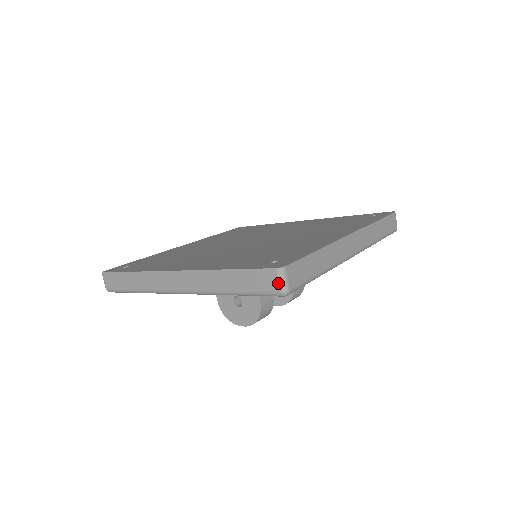
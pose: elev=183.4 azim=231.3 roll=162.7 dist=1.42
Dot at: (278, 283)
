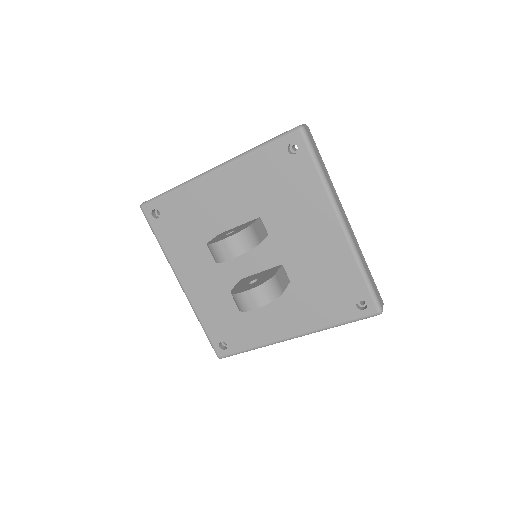
Dot at: occluded
